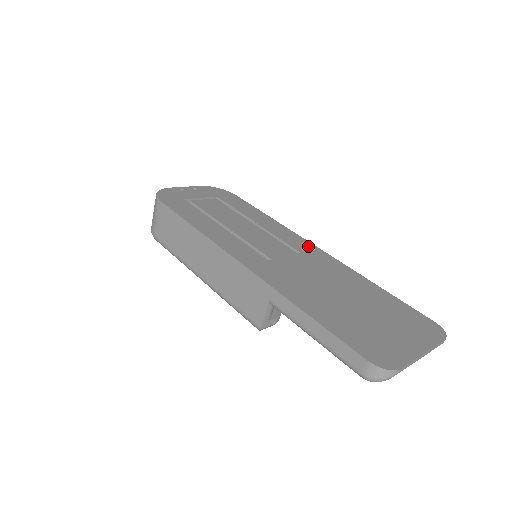
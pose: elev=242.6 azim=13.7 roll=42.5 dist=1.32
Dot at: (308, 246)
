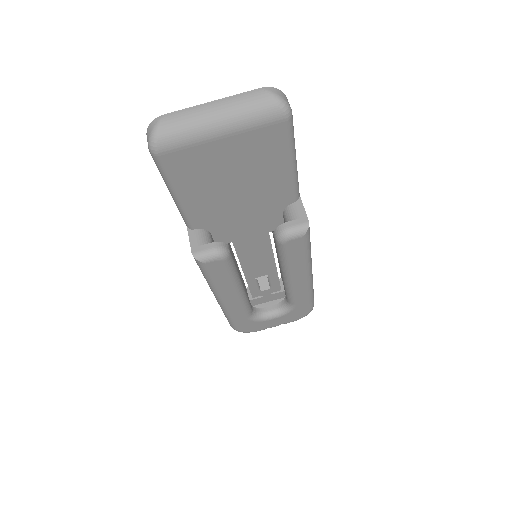
Dot at: occluded
